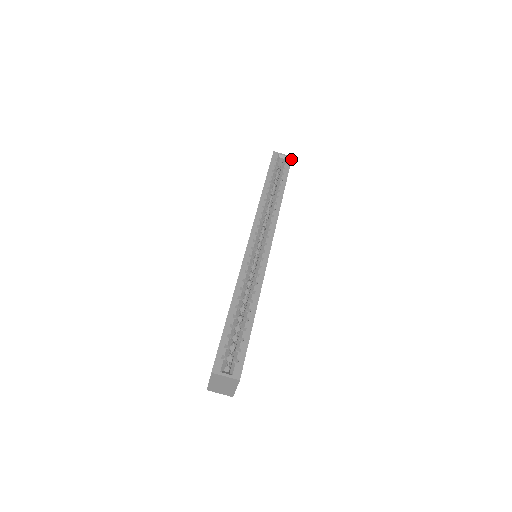
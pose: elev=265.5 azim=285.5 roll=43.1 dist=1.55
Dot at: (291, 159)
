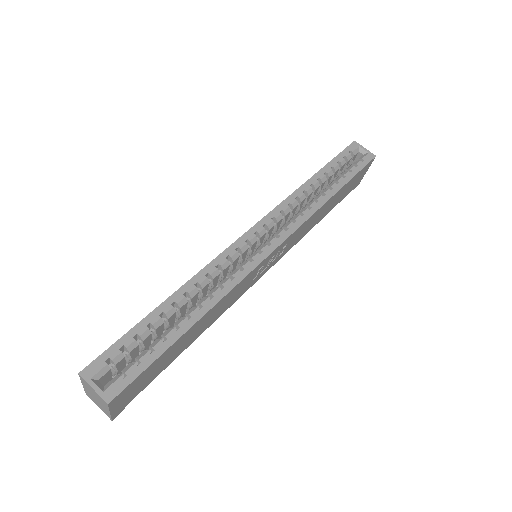
Dot at: (372, 158)
